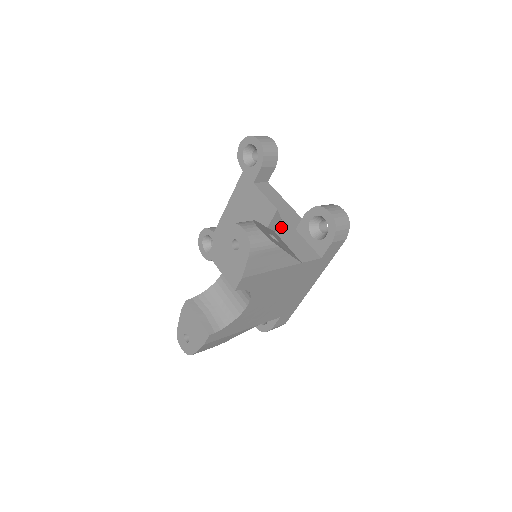
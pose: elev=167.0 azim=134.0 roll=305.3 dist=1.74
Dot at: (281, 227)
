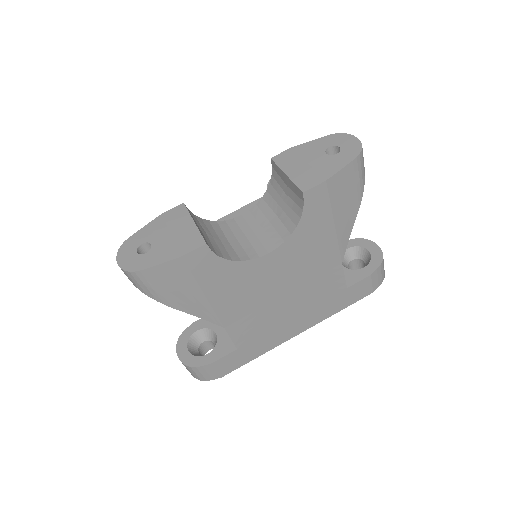
Dot at: occluded
